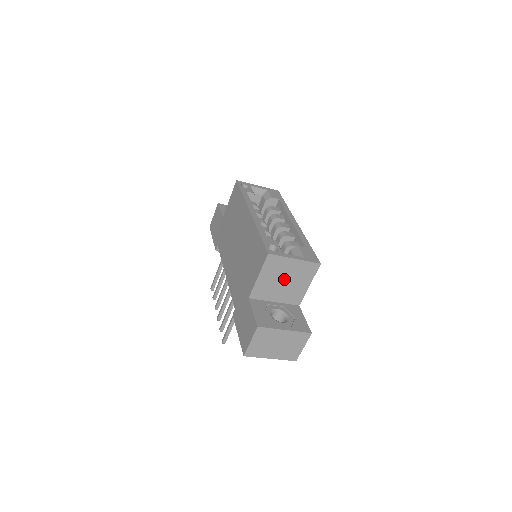
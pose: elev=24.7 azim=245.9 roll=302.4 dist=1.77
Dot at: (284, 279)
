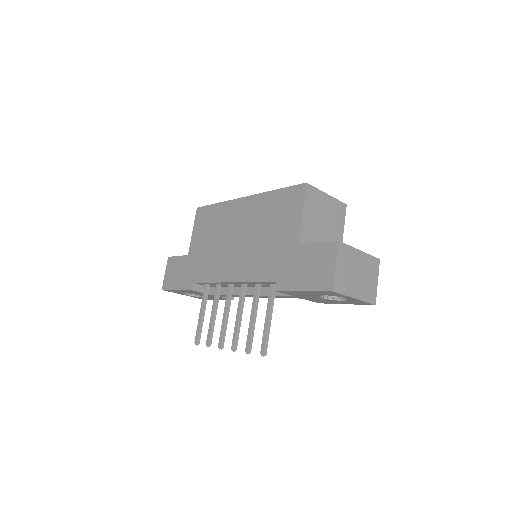
Dot at: (323, 221)
